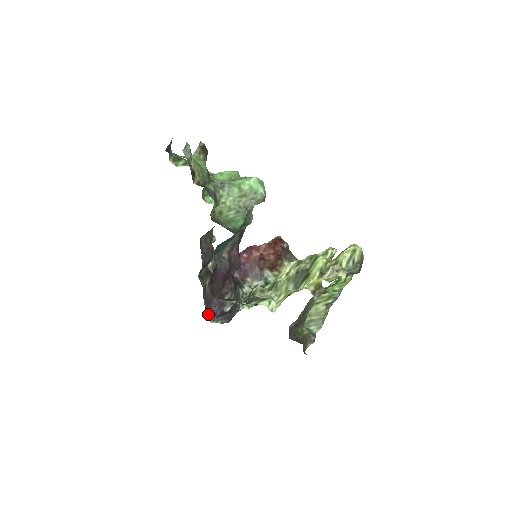
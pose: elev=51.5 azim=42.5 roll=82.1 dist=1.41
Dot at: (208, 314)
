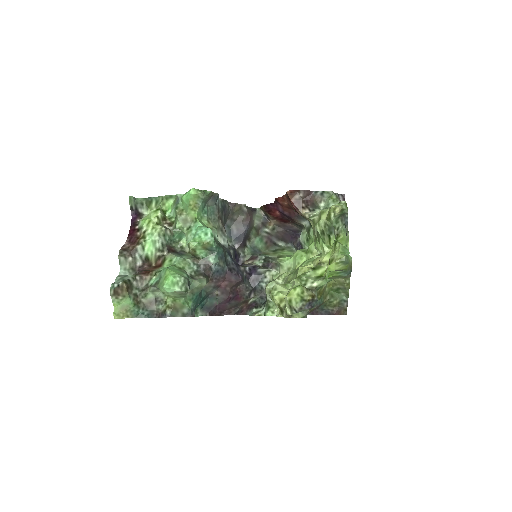
Dot at: (291, 242)
